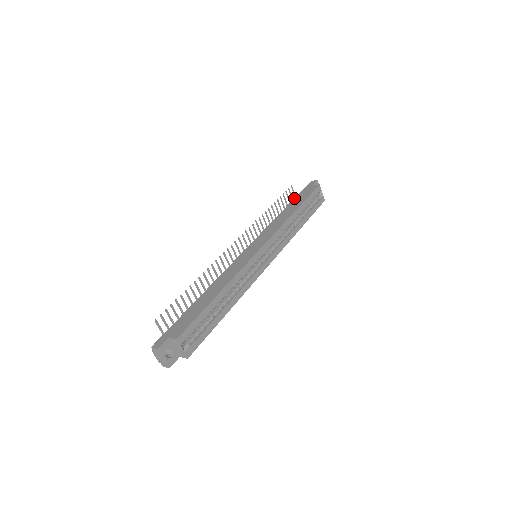
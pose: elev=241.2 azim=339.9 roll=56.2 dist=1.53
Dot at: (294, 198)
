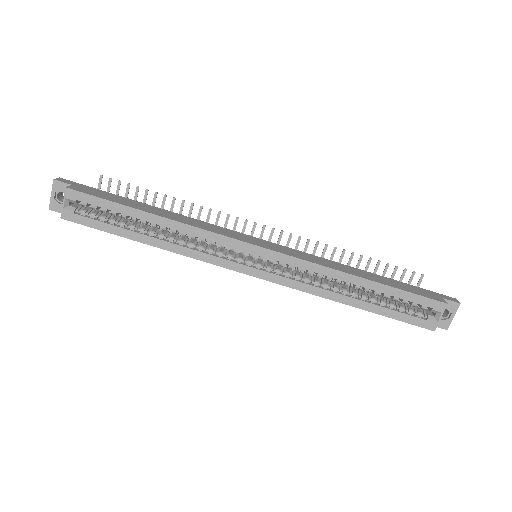
Dot at: occluded
